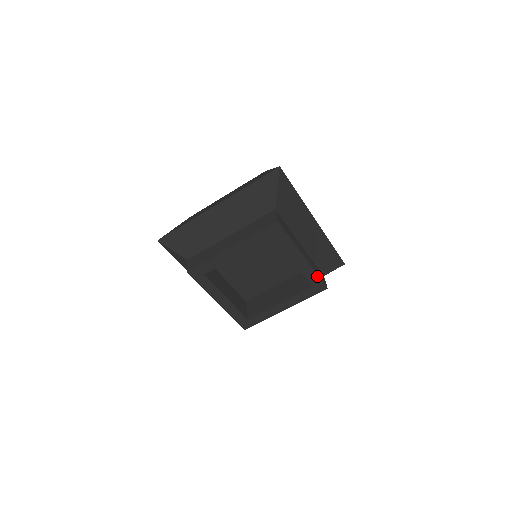
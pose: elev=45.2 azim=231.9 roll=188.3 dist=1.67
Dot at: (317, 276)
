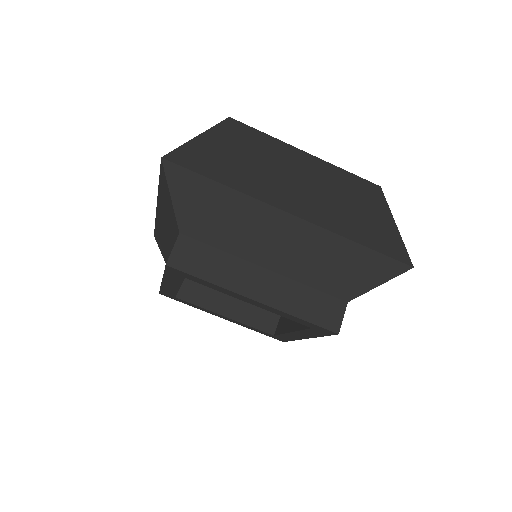
Dot at: (291, 340)
